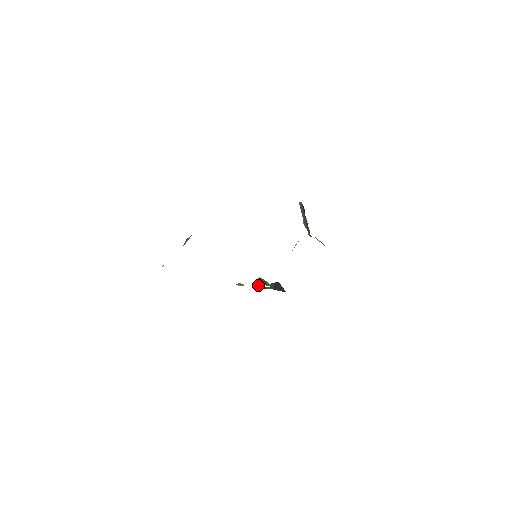
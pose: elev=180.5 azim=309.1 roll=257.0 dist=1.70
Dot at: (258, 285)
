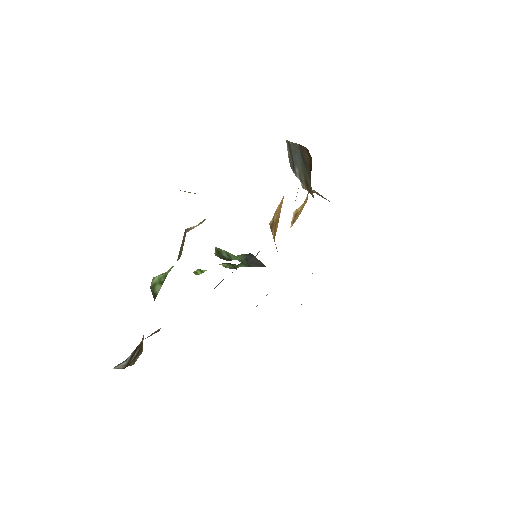
Dot at: (223, 264)
